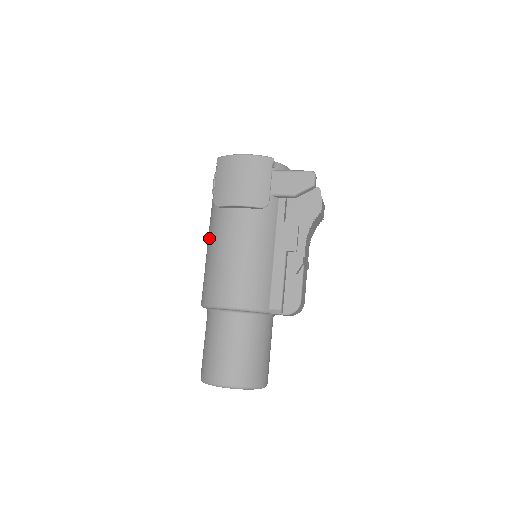
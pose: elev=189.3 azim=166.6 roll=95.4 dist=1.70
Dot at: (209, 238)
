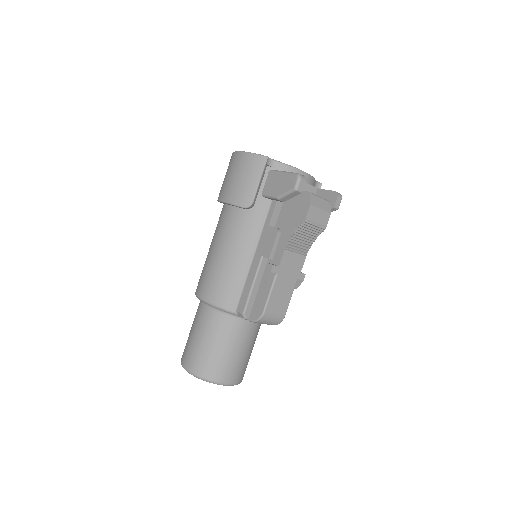
Dot at: occluded
